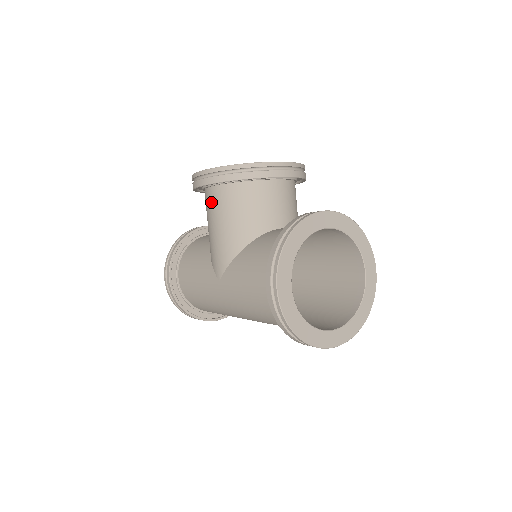
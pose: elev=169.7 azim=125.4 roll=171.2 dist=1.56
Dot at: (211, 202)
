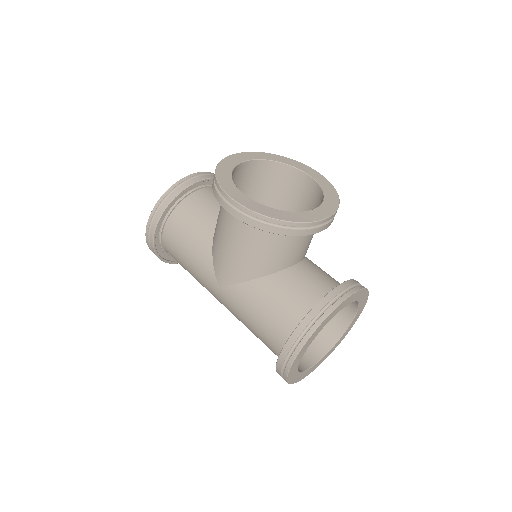
Dot at: (234, 223)
